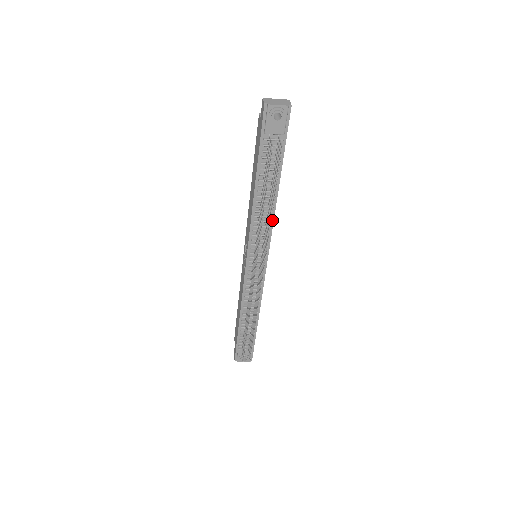
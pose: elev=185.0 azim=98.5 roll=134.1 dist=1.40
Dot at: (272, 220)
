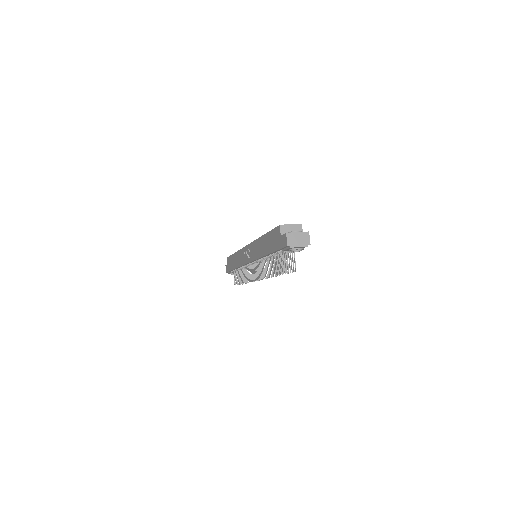
Dot at: occluded
